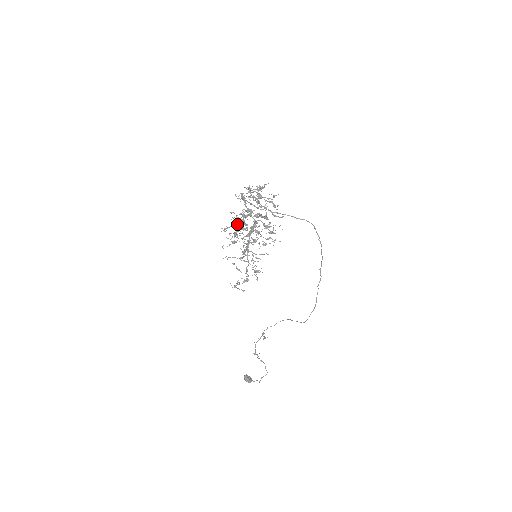
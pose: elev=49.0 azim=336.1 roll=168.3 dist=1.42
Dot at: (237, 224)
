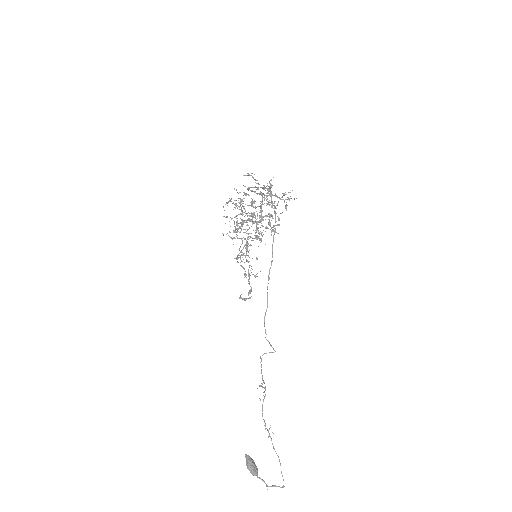
Dot at: (244, 216)
